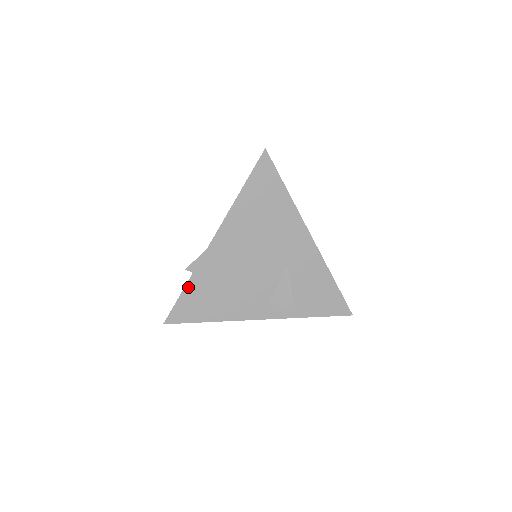
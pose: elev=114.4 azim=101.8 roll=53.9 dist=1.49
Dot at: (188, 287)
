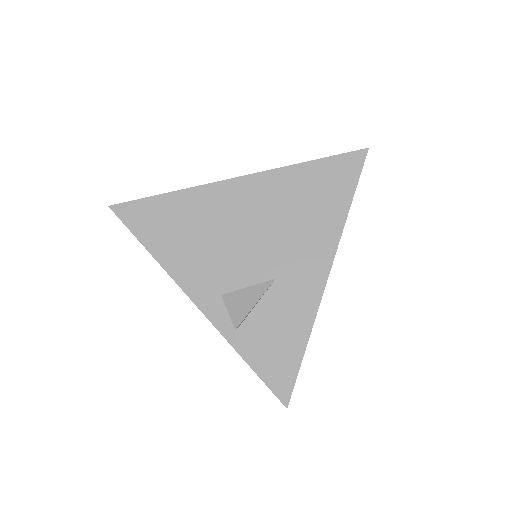
Dot at: (168, 197)
